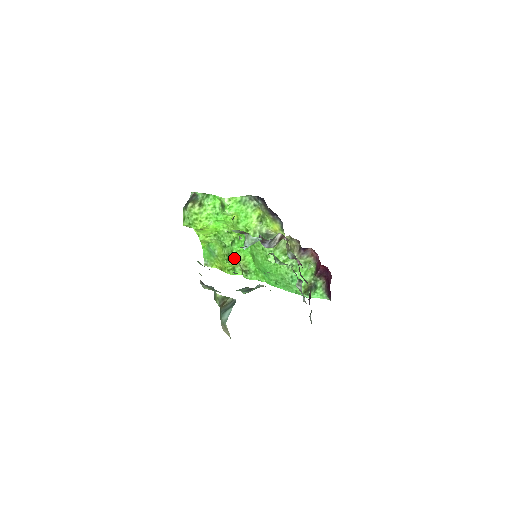
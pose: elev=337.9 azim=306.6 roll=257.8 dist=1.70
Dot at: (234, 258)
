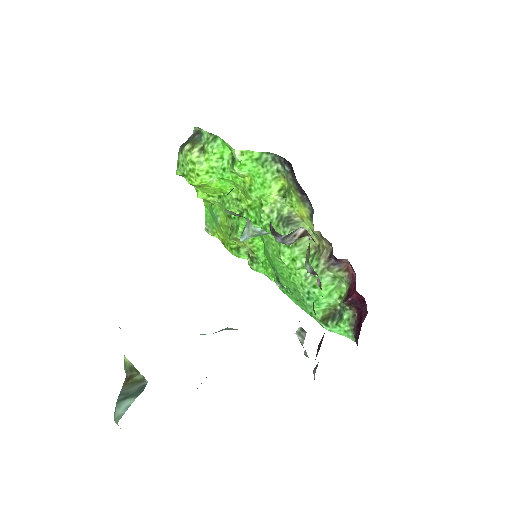
Dot at: (238, 237)
